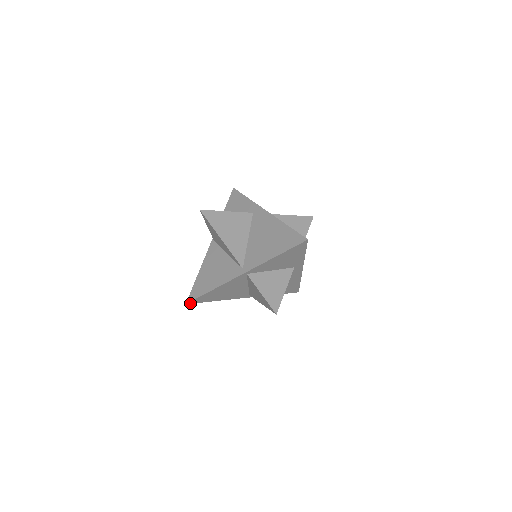
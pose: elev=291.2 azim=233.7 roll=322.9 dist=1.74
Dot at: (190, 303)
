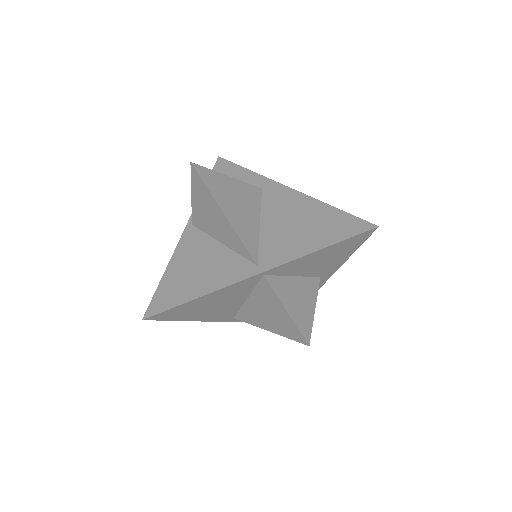
Dot at: (149, 319)
